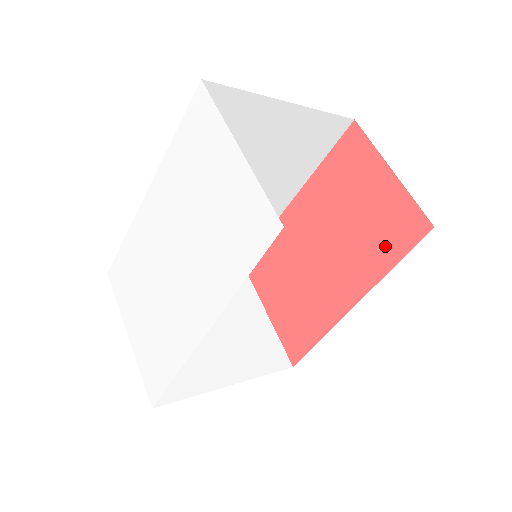
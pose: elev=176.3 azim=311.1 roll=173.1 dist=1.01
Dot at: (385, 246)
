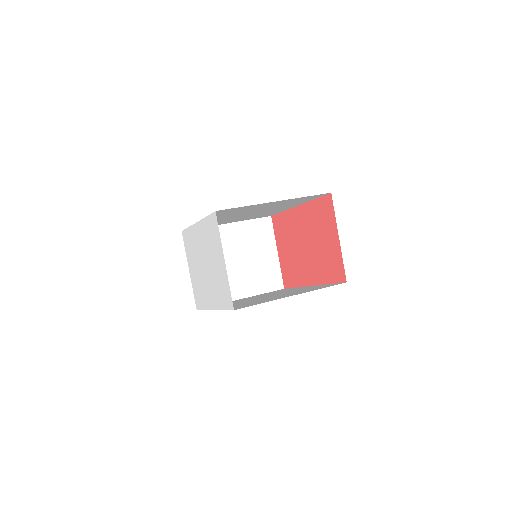
Dot at: (328, 271)
